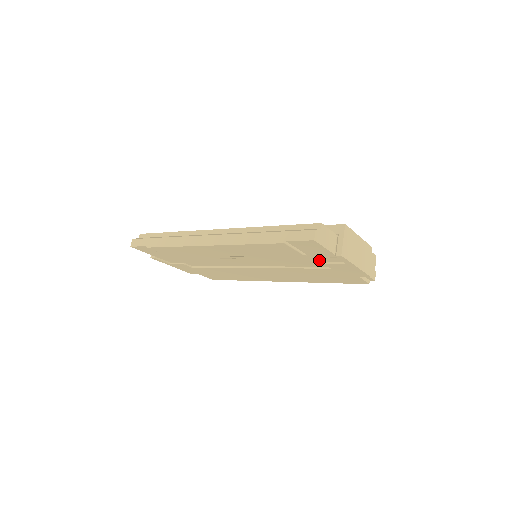
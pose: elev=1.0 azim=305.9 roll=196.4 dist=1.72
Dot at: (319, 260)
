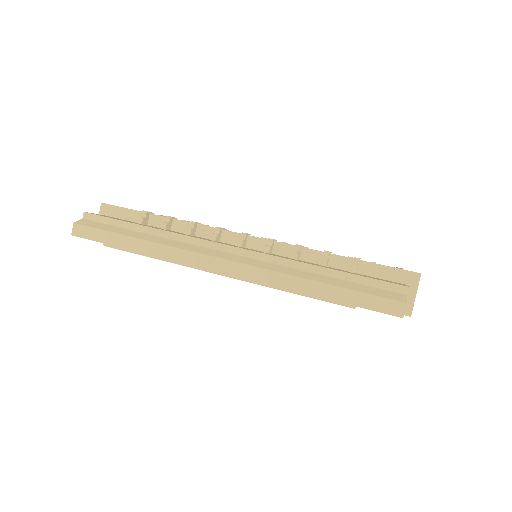
Dot at: occluded
